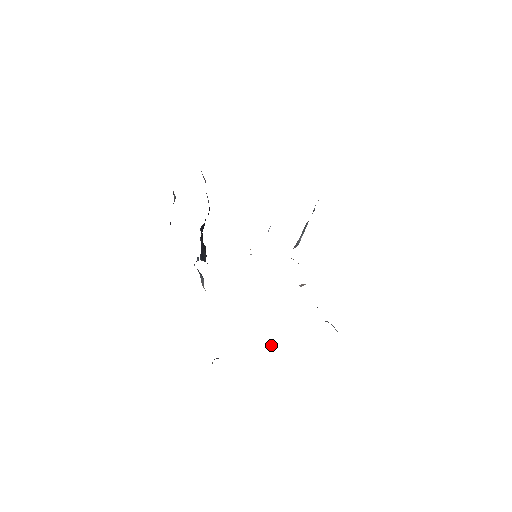
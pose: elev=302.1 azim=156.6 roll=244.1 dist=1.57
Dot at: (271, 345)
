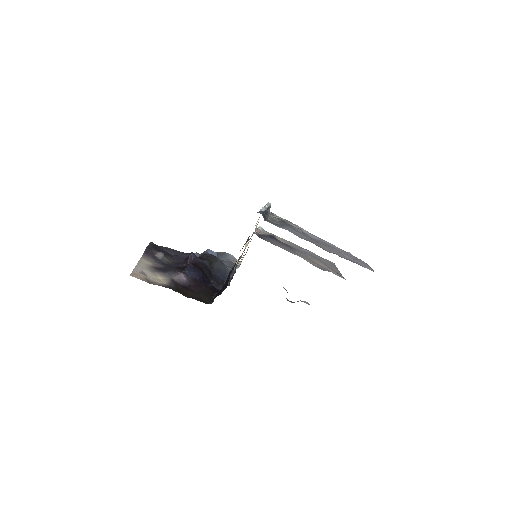
Dot at: occluded
